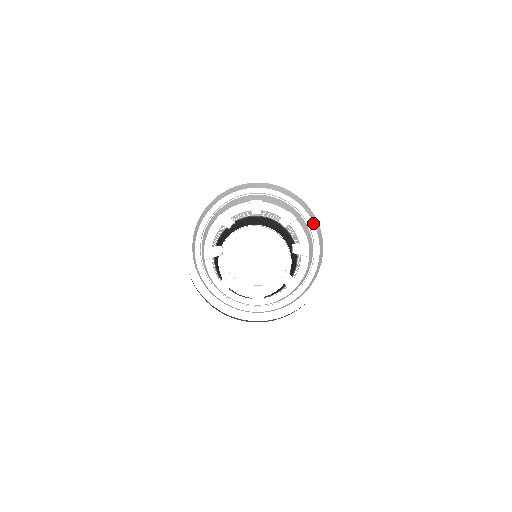
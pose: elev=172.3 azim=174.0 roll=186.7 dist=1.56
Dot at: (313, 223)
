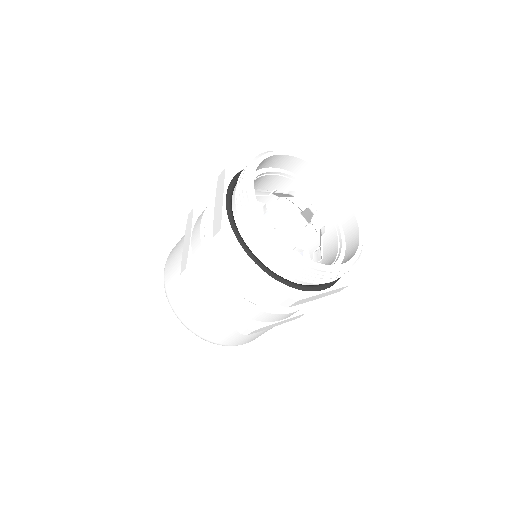
Dot at: (338, 217)
